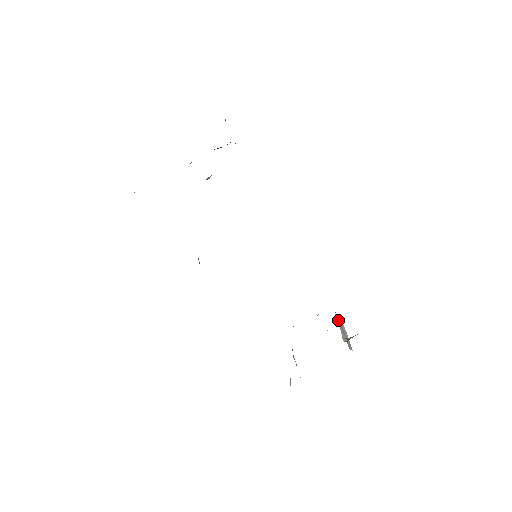
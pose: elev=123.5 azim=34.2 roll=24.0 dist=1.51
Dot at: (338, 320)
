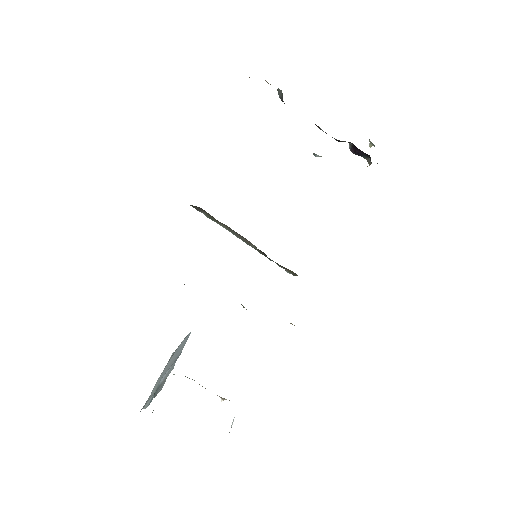
Dot at: occluded
